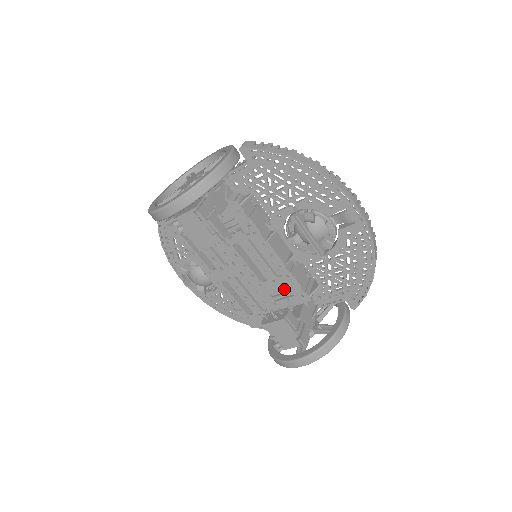
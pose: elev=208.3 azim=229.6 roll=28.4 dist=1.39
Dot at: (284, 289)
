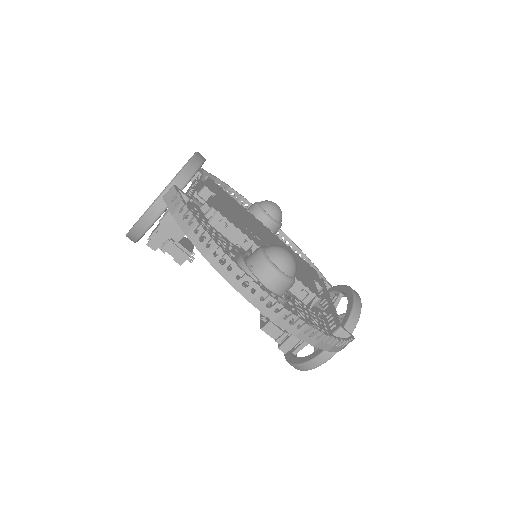
Dot at: occluded
